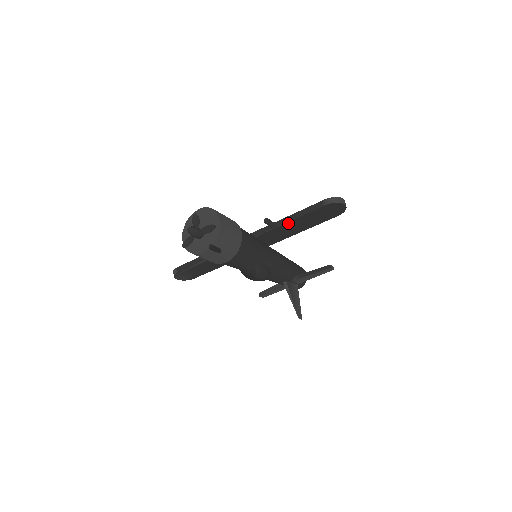
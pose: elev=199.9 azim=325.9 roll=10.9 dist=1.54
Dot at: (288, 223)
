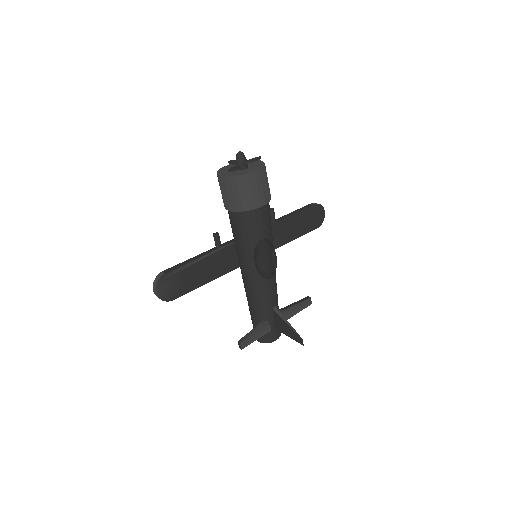
Dot at: (286, 220)
